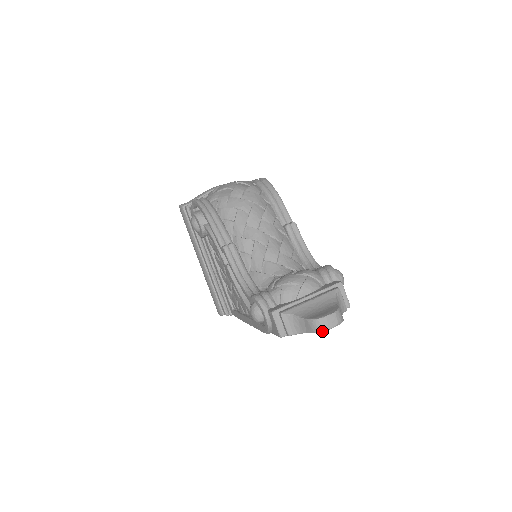
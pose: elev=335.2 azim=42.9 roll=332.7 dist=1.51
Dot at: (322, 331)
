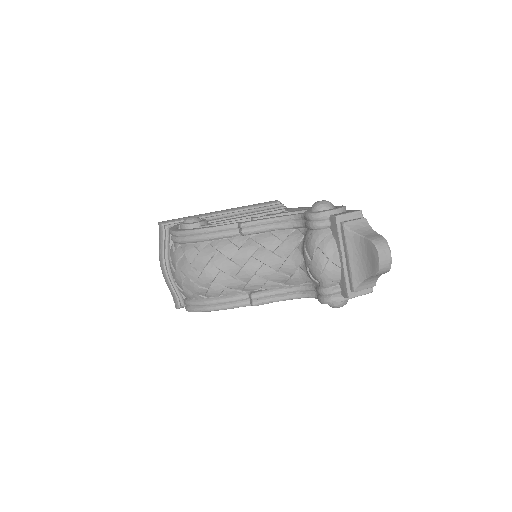
Dot at: (390, 266)
